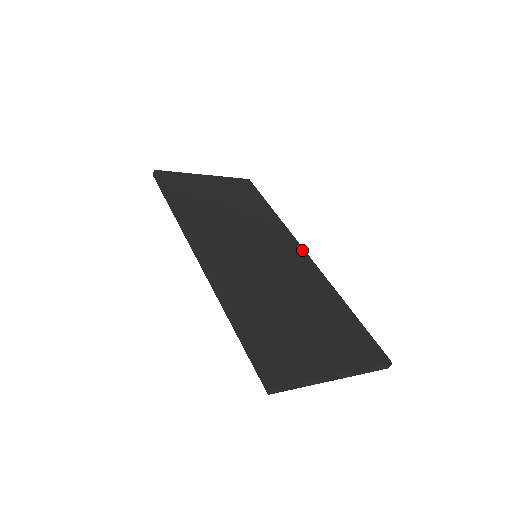
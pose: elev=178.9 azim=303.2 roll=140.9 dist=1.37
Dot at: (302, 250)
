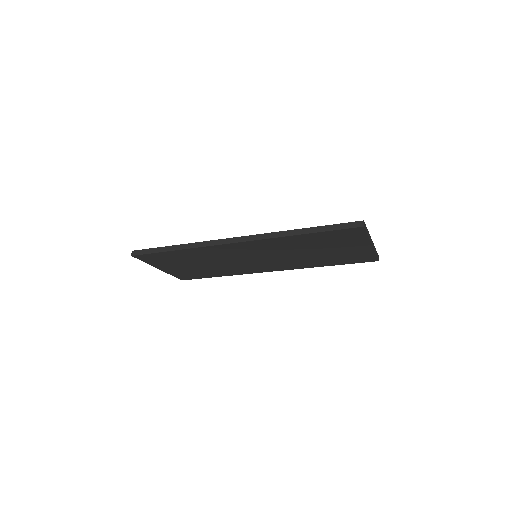
Dot at: occluded
